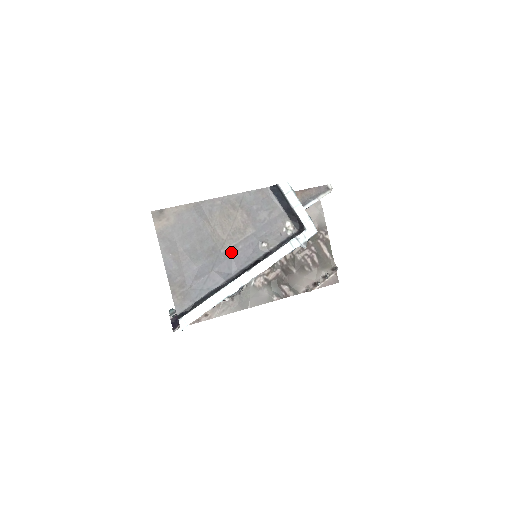
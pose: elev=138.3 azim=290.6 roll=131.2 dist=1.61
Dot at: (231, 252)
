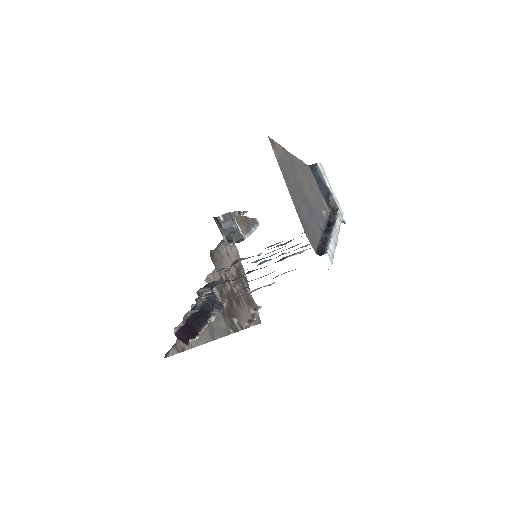
Dot at: (313, 208)
